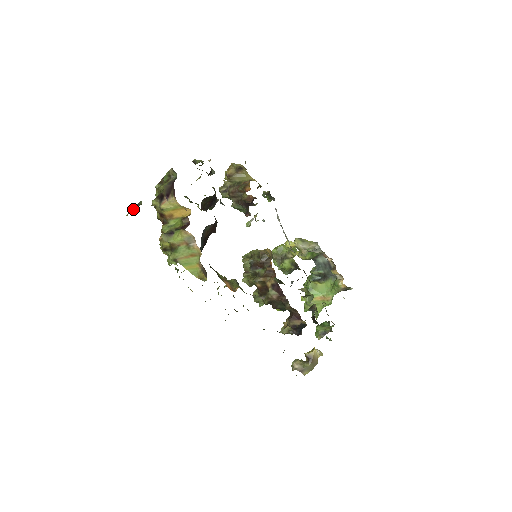
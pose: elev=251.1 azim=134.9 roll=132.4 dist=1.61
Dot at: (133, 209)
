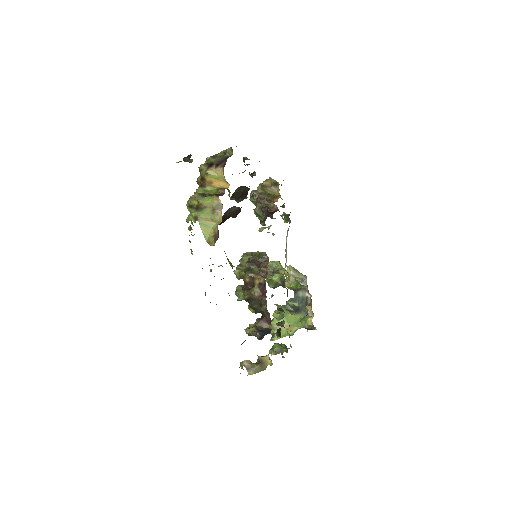
Dot at: (187, 158)
